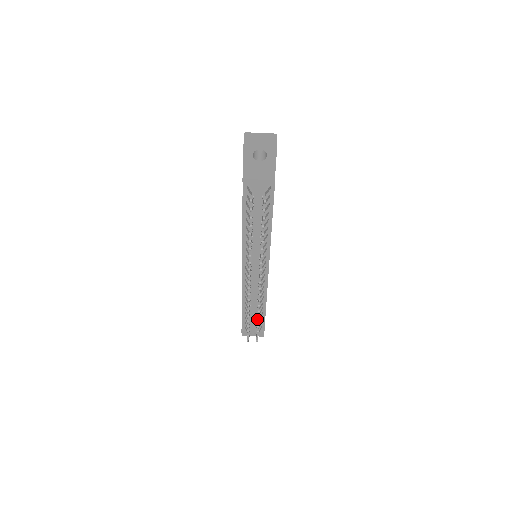
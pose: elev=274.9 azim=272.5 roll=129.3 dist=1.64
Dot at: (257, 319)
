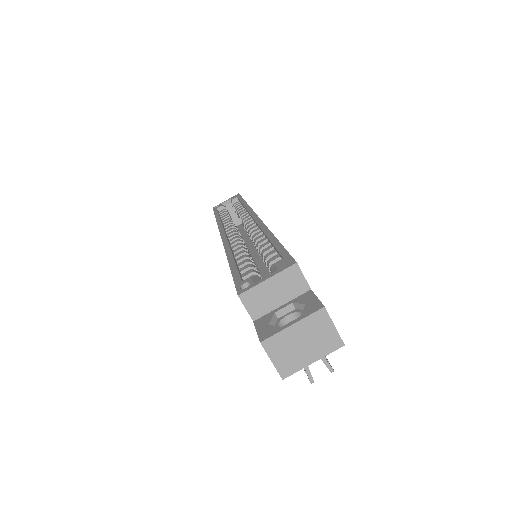
Dot at: occluded
